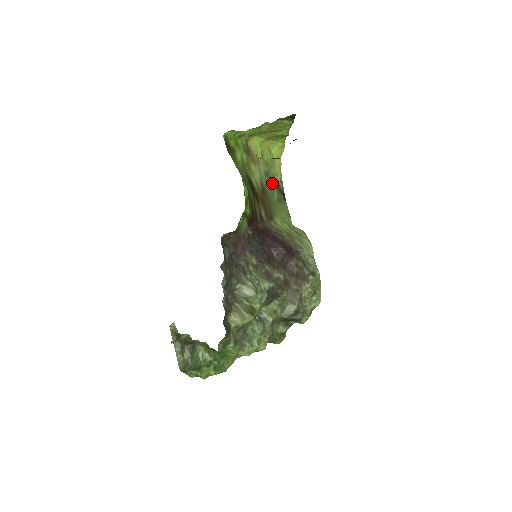
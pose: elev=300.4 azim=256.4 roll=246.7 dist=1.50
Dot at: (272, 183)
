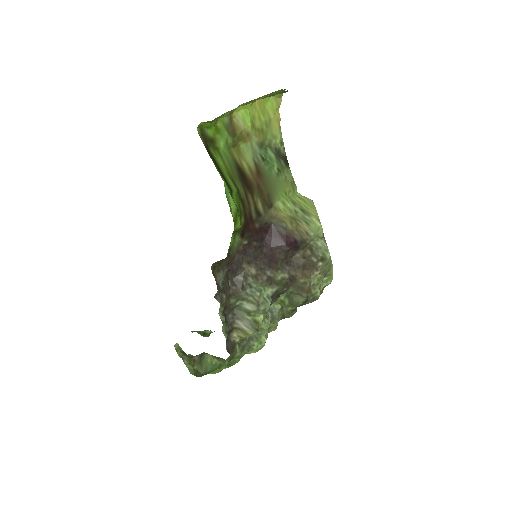
Dot at: (269, 153)
